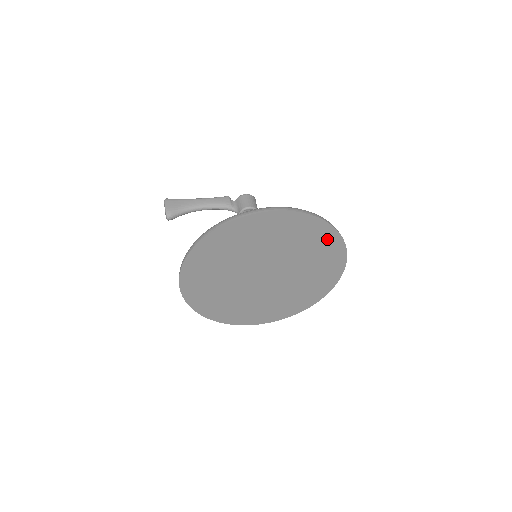
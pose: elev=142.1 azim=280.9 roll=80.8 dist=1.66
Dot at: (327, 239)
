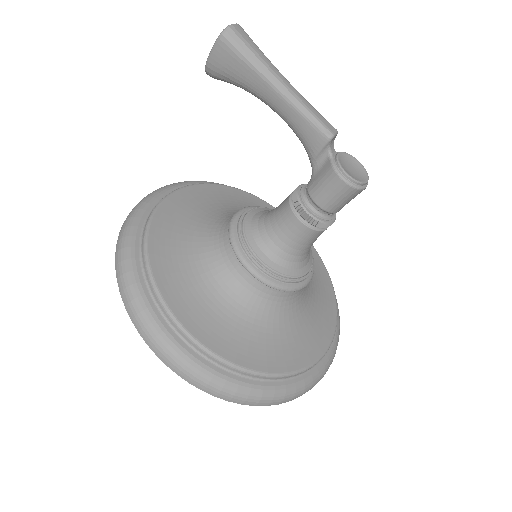
Dot at: occluded
